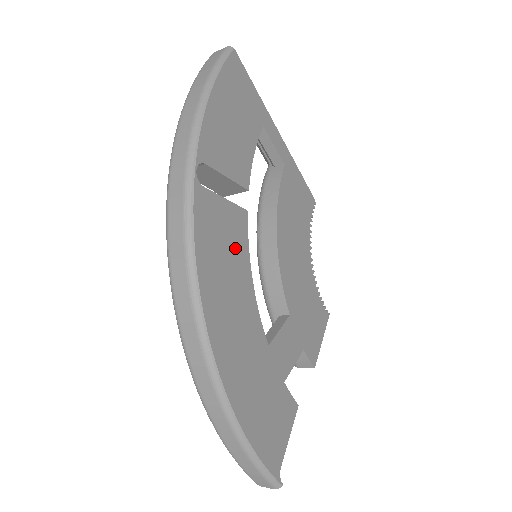
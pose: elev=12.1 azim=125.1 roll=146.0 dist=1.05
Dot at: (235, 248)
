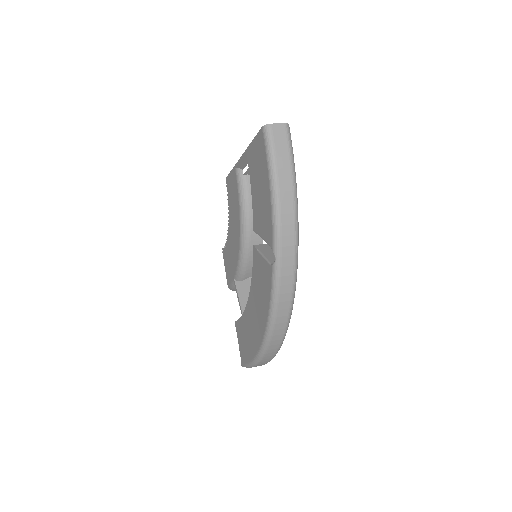
Dot at: occluded
